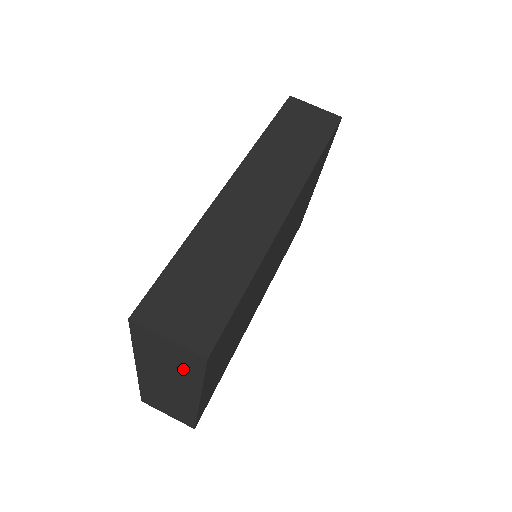
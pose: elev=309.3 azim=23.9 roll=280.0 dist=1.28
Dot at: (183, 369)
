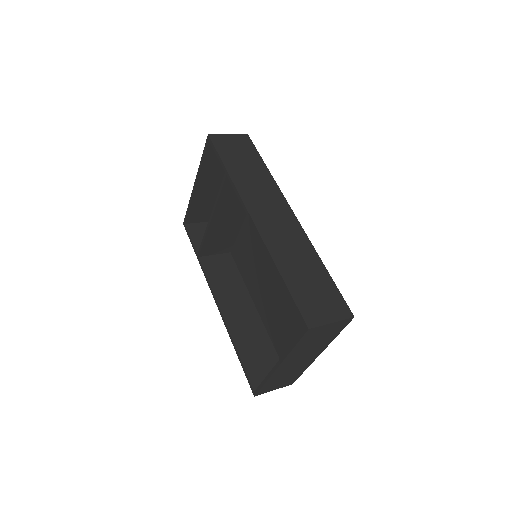
Dot at: (326, 338)
